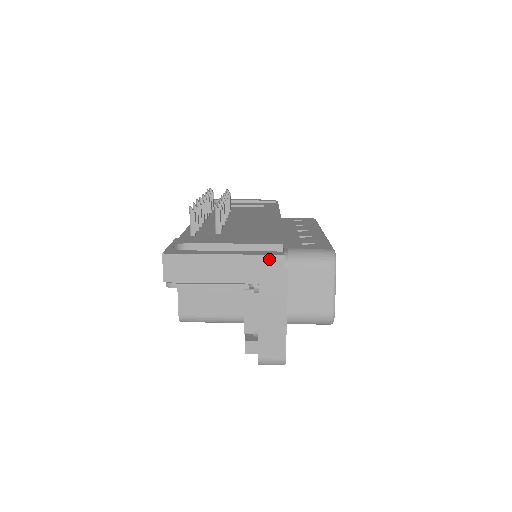
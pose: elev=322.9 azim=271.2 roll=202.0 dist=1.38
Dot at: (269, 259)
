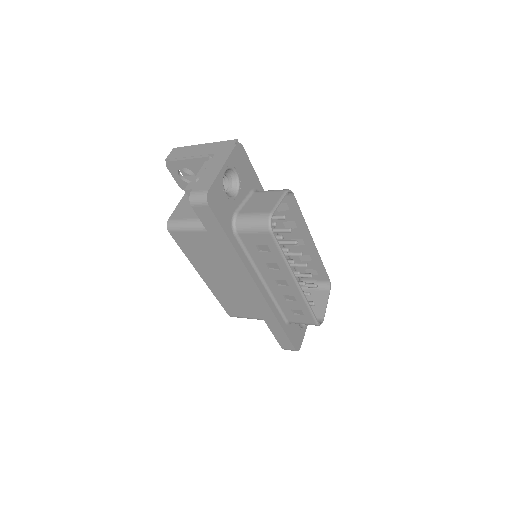
Dot at: (228, 142)
